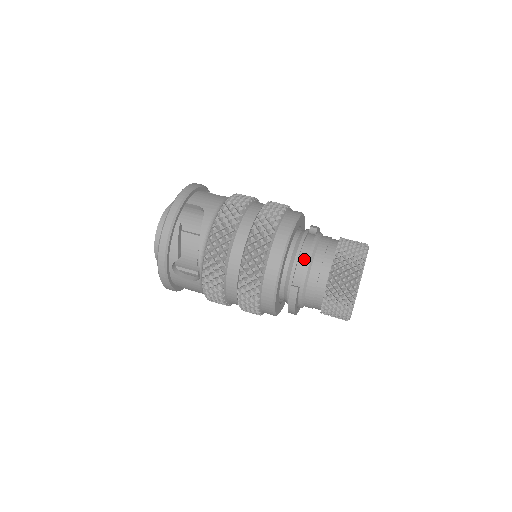
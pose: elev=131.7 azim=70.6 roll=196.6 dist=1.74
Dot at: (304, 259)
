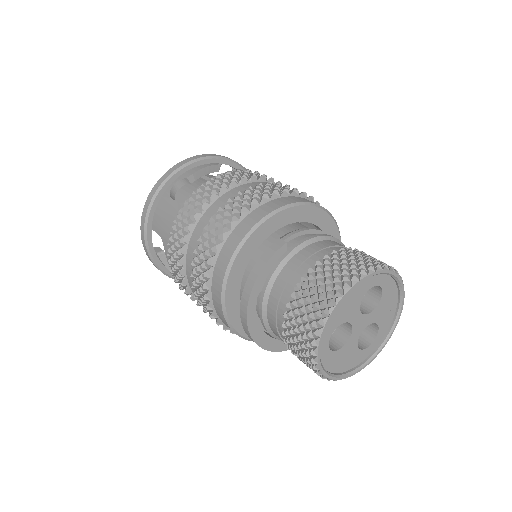
Dot at: occluded
